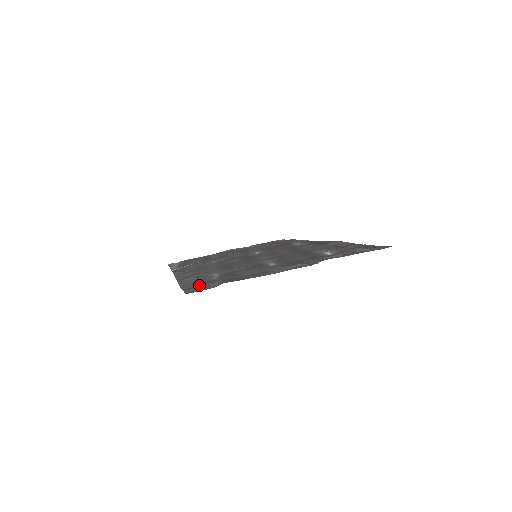
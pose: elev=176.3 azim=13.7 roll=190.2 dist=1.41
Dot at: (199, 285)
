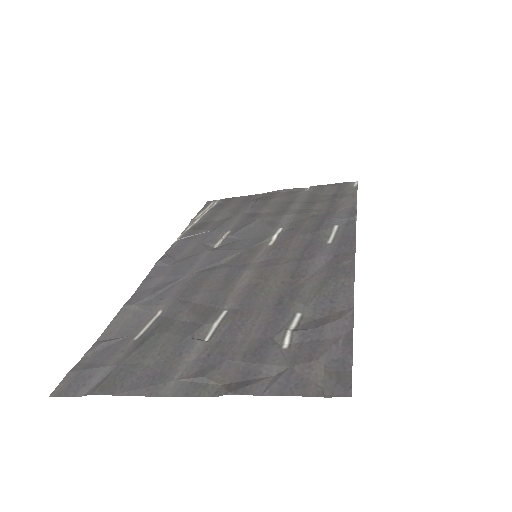
Dot at: (97, 359)
